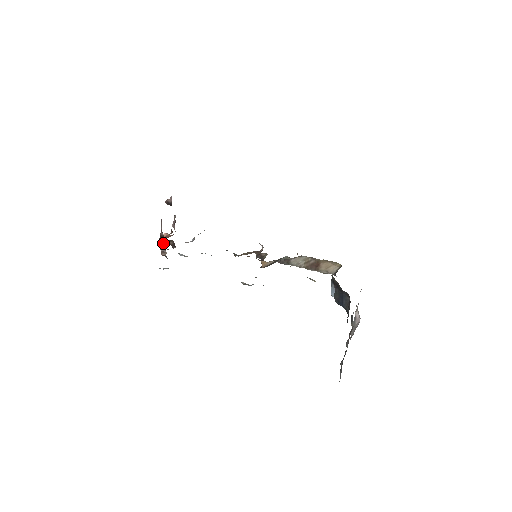
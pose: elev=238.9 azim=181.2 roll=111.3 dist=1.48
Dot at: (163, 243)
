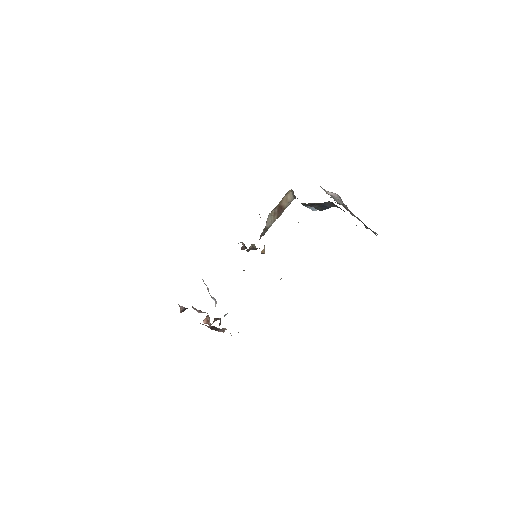
Dot at: (217, 328)
